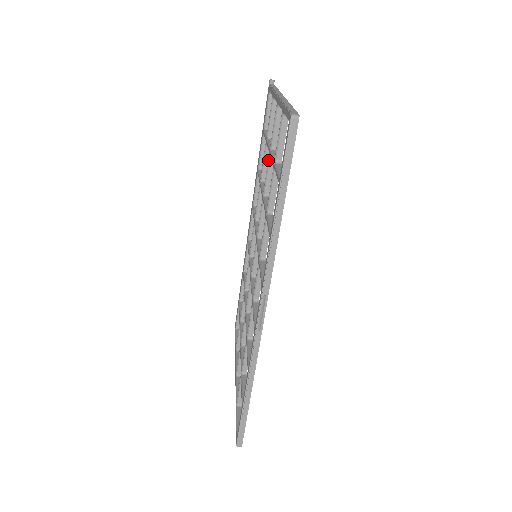
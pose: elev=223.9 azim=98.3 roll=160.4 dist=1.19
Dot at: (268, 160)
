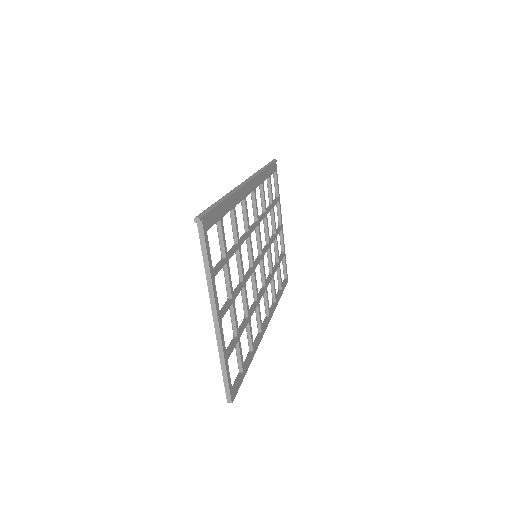
Dot at: occluded
